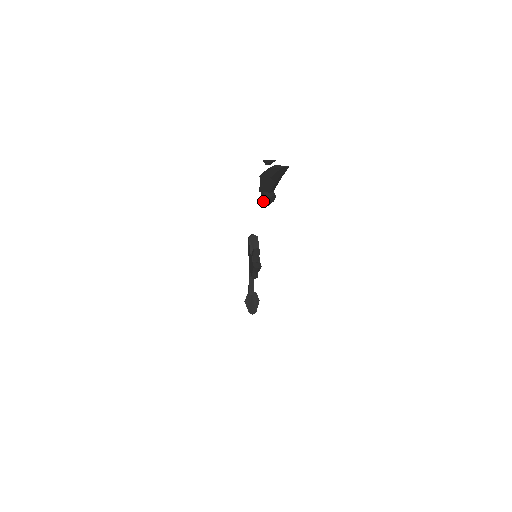
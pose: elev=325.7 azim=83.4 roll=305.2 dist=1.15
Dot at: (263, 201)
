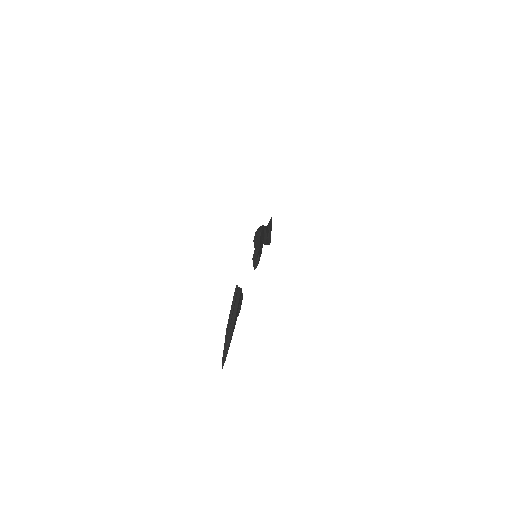
Dot at: occluded
